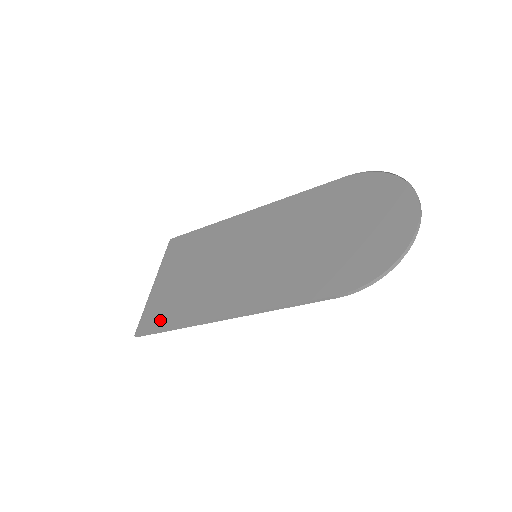
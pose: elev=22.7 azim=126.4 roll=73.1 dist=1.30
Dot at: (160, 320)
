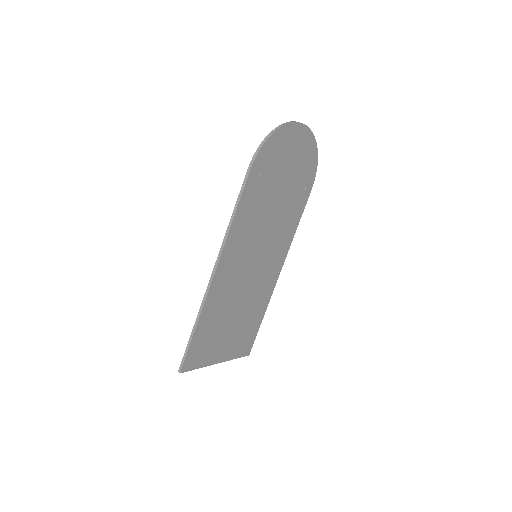
Dot at: (195, 344)
